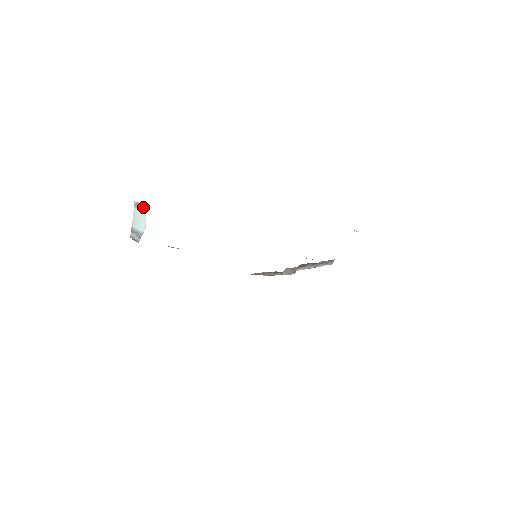
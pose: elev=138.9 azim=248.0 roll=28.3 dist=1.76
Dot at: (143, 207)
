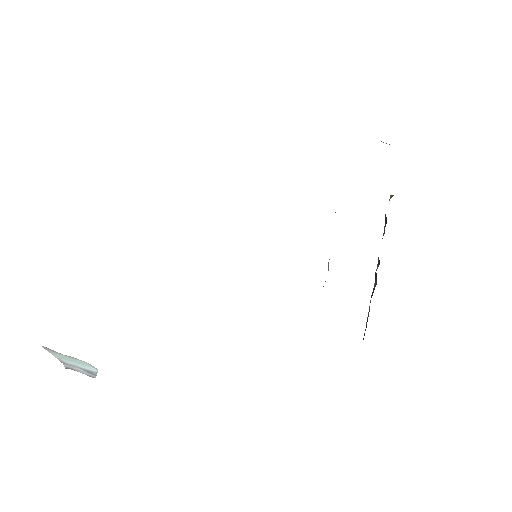
Dot at: (73, 358)
